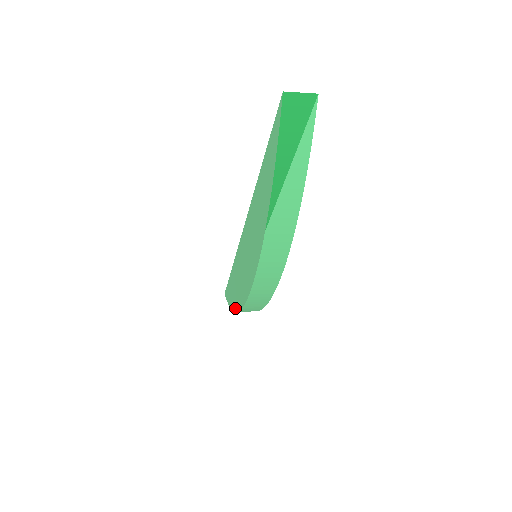
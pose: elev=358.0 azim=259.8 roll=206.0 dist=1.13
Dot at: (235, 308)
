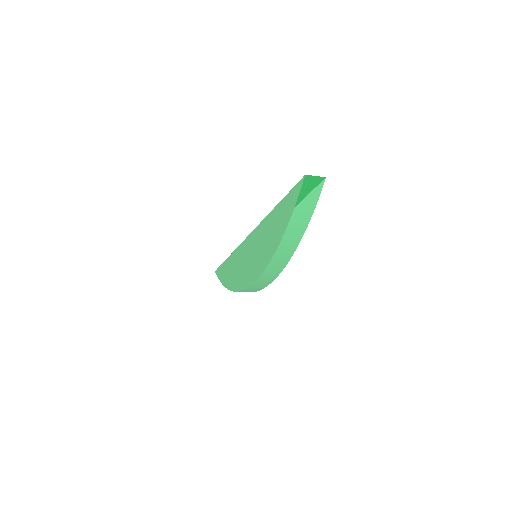
Dot at: (231, 288)
